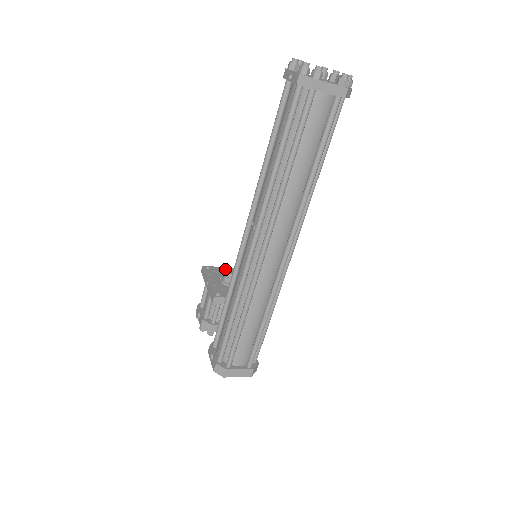
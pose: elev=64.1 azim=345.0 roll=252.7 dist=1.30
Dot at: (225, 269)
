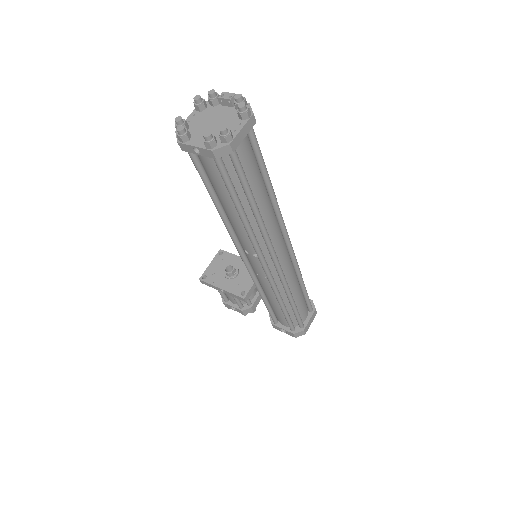
Dot at: (214, 263)
